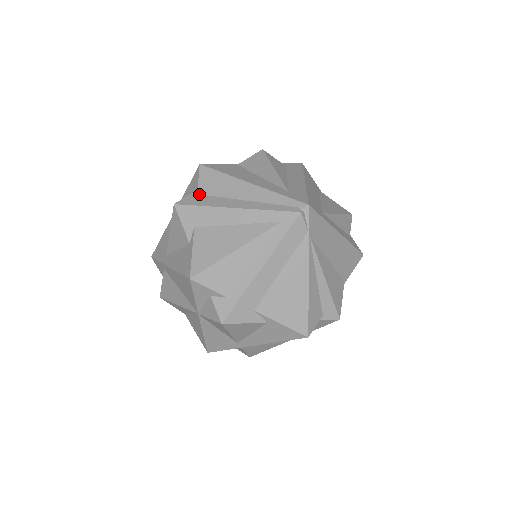
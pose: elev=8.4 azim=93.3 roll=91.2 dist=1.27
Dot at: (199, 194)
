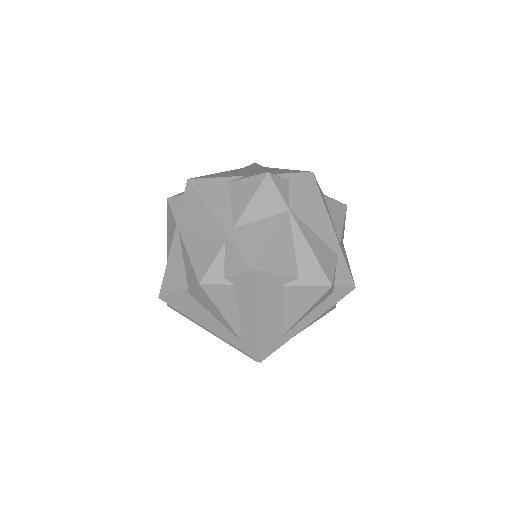
Dot at: occluded
